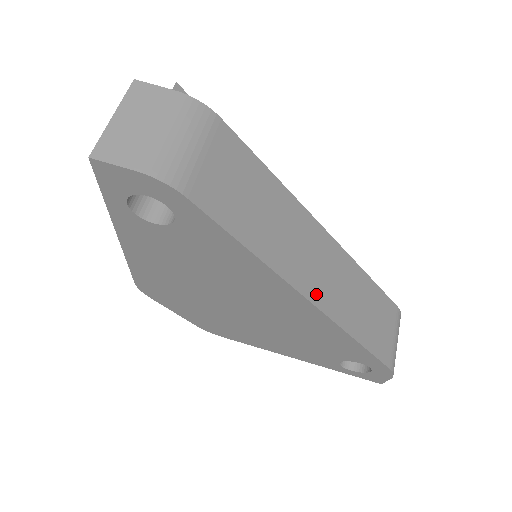
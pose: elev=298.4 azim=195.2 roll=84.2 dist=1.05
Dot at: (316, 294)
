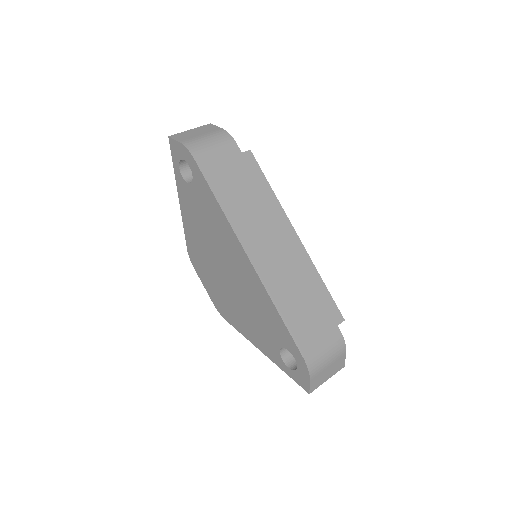
Dot at: (254, 255)
